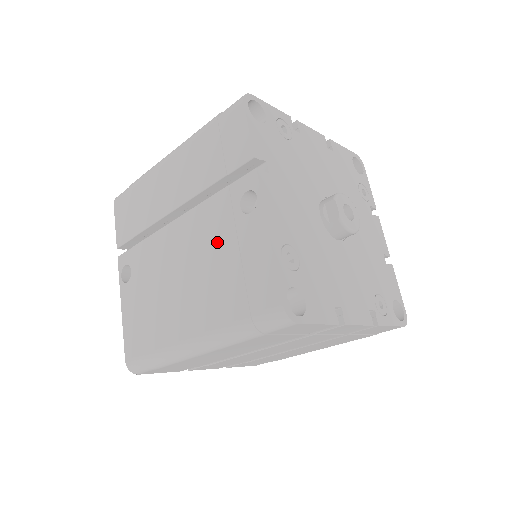
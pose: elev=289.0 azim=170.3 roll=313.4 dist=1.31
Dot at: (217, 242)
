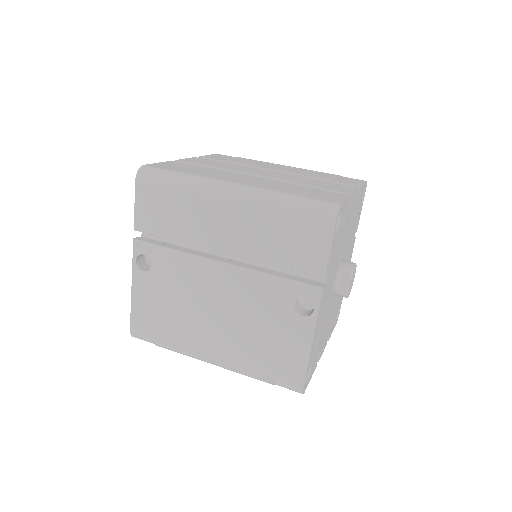
Dot at: (262, 314)
